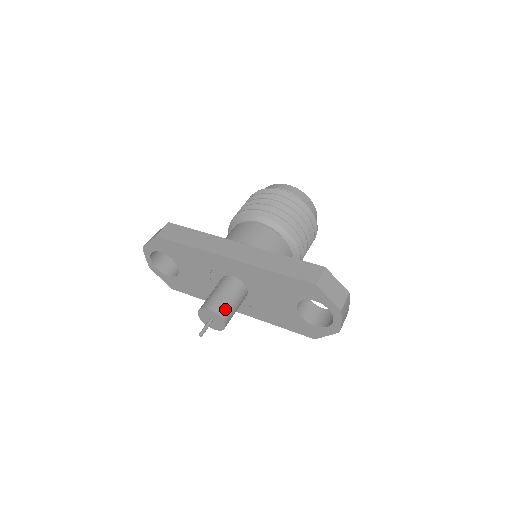
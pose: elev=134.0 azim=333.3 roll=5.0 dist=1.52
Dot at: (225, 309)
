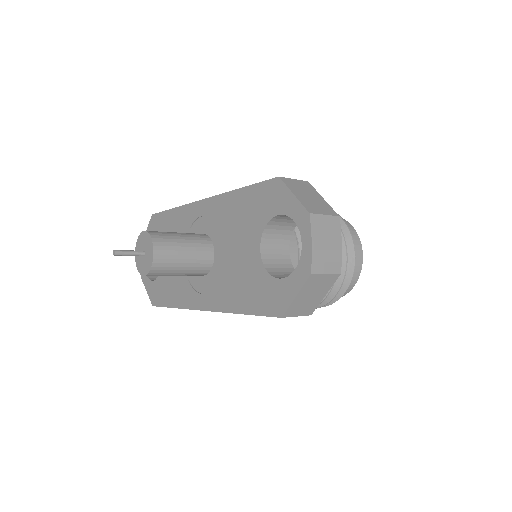
Dot at: (164, 237)
